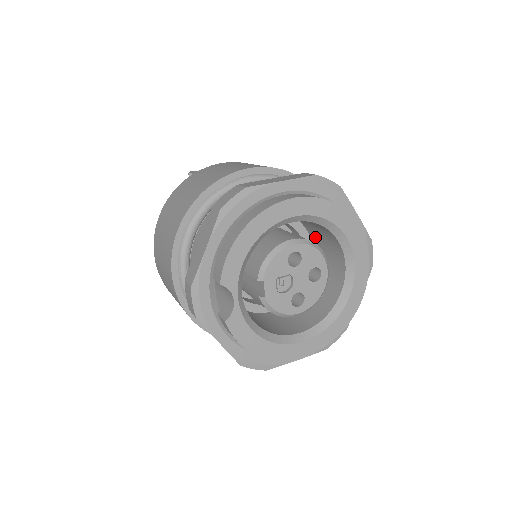
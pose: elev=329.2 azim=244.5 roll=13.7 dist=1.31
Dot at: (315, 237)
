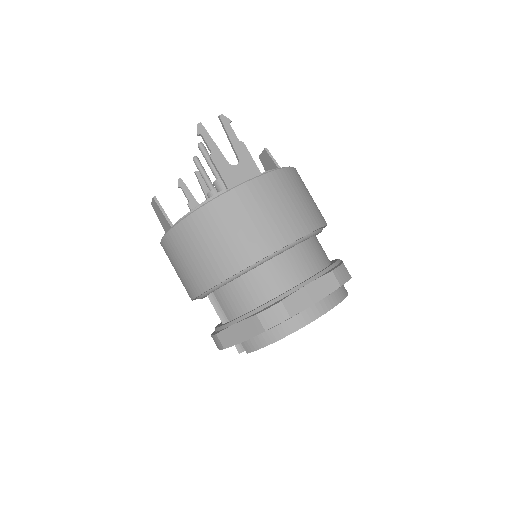
Dot at: occluded
